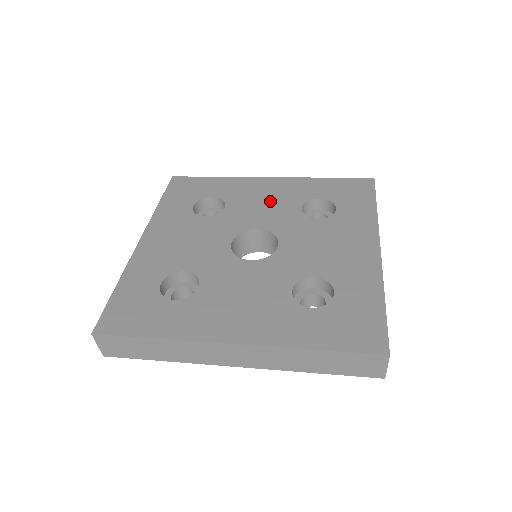
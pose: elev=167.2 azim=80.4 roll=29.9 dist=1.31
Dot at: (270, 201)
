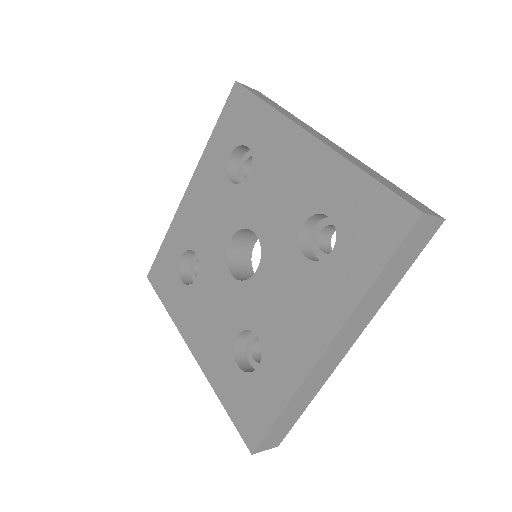
Dot at: (285, 189)
